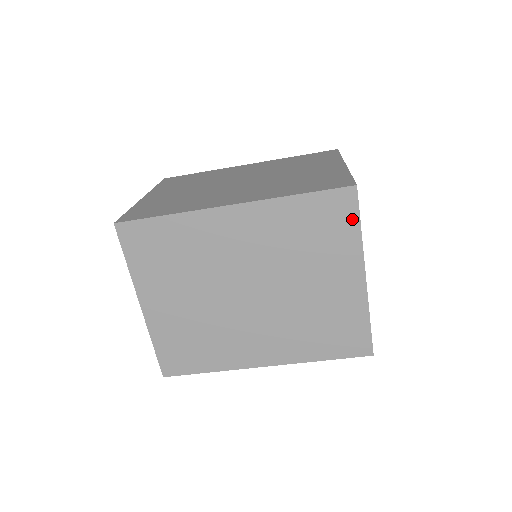
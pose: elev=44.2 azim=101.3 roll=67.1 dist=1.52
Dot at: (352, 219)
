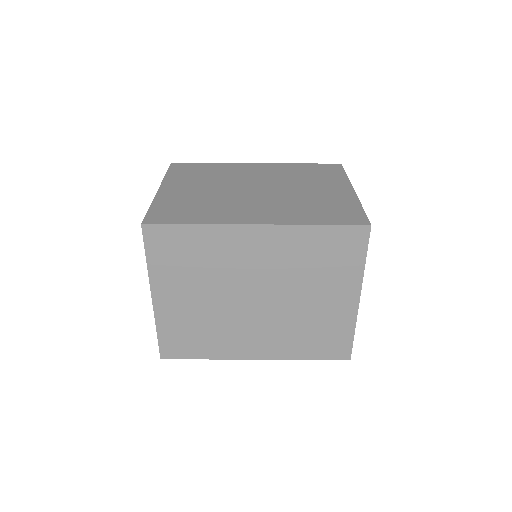
Dot at: (340, 172)
